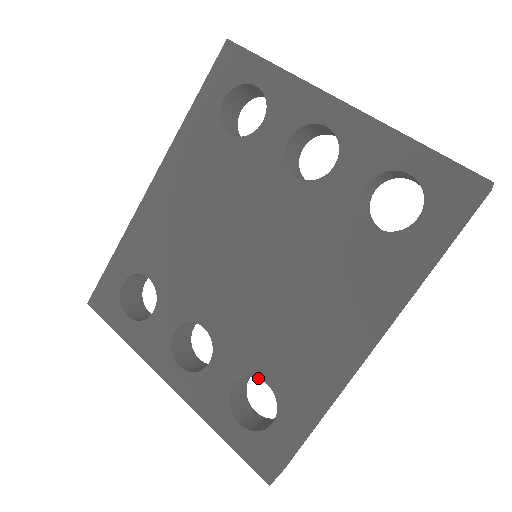
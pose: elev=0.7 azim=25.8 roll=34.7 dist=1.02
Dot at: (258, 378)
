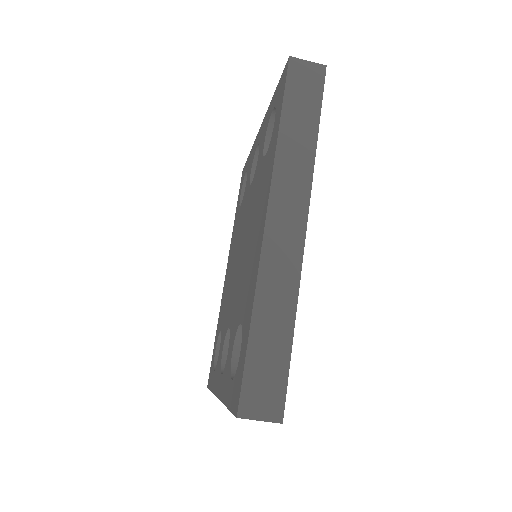
Dot at: (238, 326)
